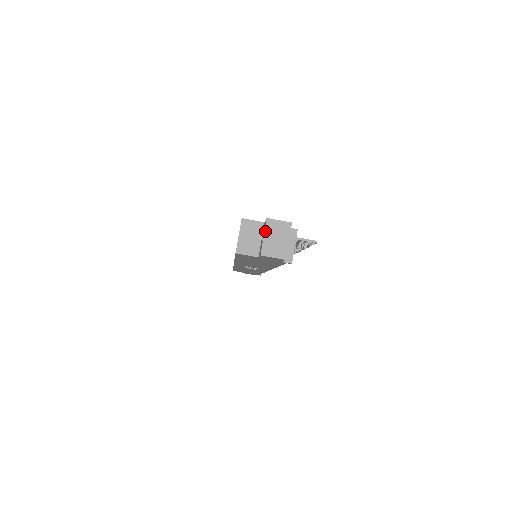
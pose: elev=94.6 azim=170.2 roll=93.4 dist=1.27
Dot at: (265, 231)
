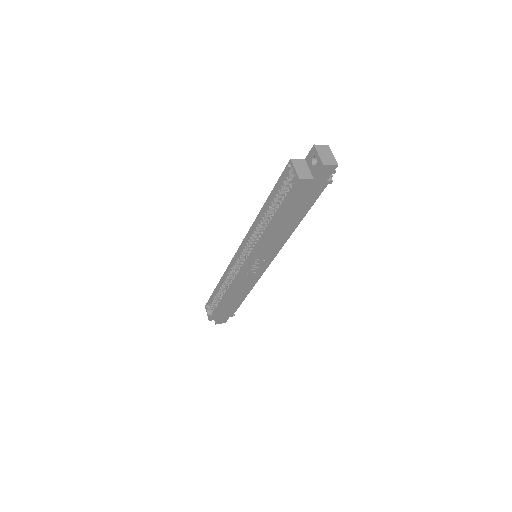
Dot at: (317, 151)
